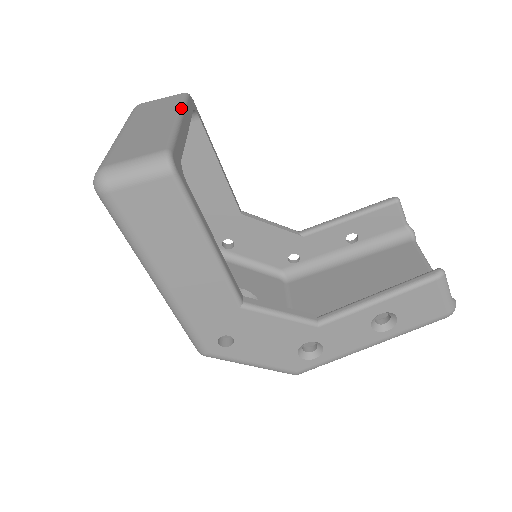
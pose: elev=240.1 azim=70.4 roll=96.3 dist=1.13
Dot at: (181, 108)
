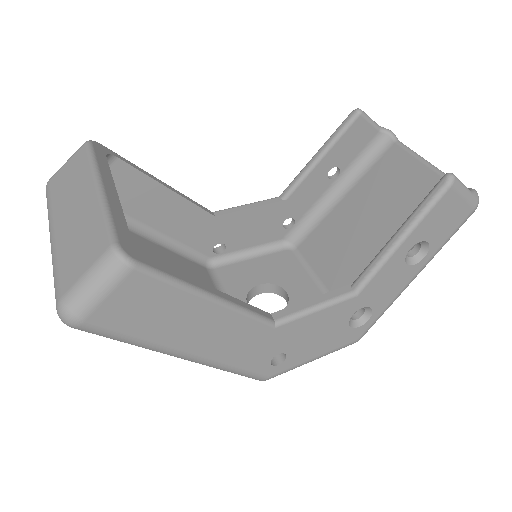
Dot at: (93, 170)
